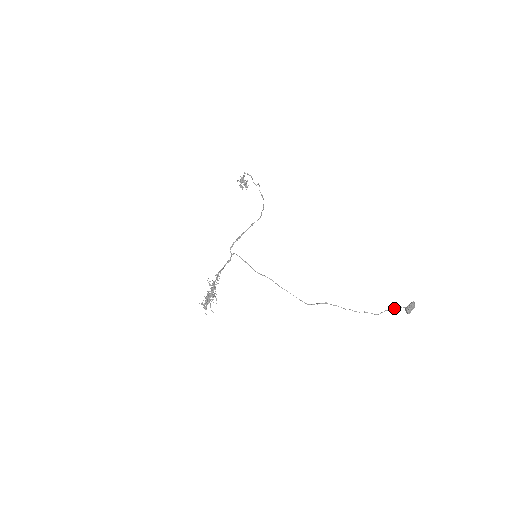
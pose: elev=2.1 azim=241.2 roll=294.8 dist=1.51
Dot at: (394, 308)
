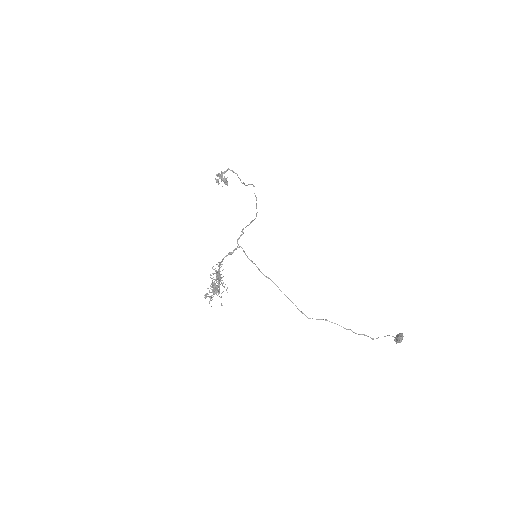
Dot at: occluded
